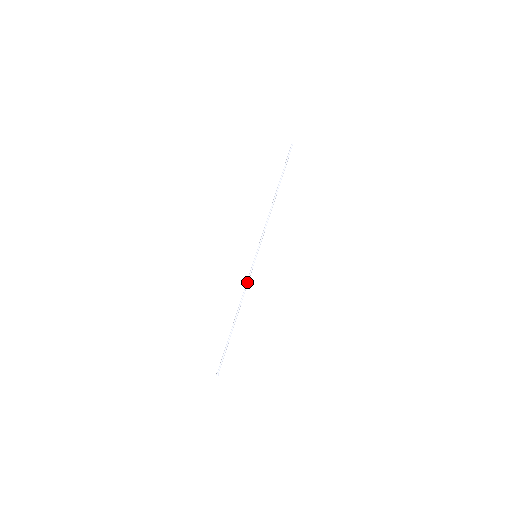
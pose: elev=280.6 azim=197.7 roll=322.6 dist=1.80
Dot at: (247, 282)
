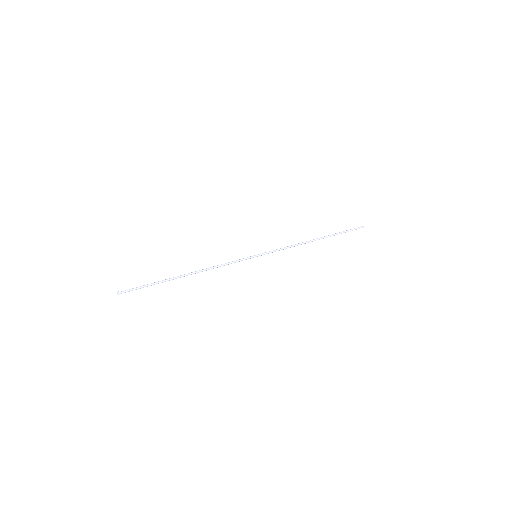
Dot at: (228, 263)
